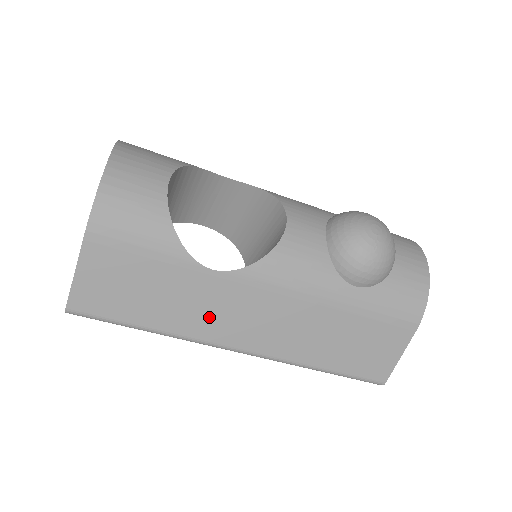
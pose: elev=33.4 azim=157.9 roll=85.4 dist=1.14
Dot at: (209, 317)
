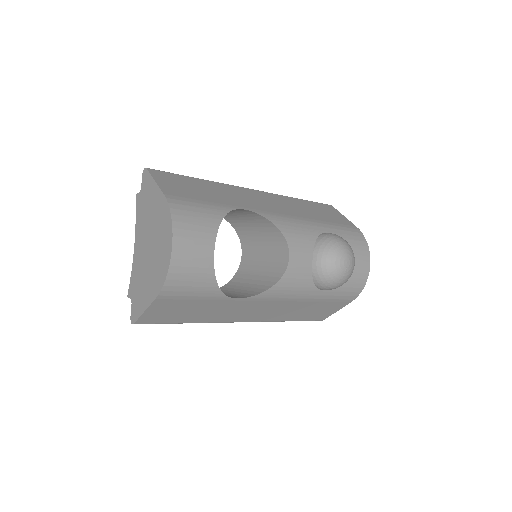
Dot at: (227, 314)
